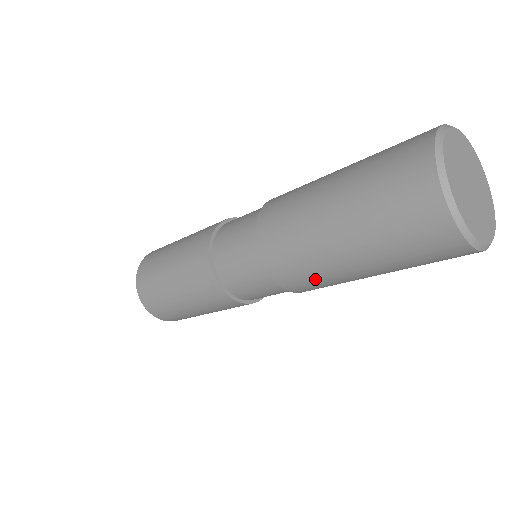
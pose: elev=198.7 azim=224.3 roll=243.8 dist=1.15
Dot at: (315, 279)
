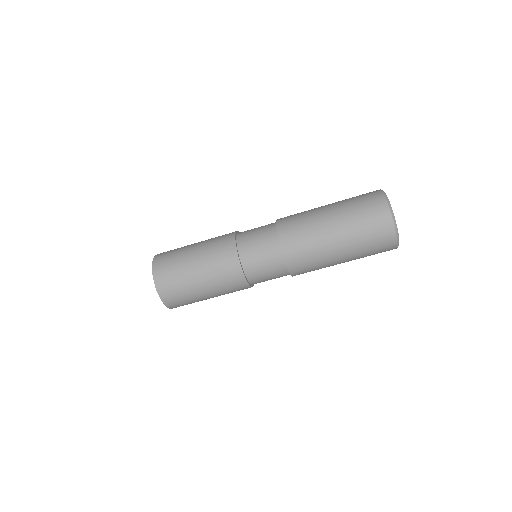
Dot at: (307, 244)
